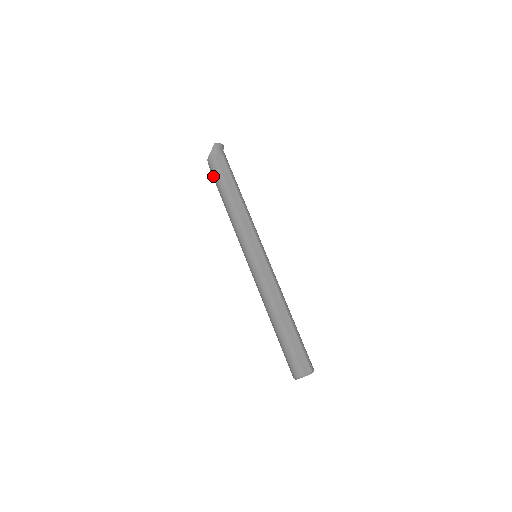
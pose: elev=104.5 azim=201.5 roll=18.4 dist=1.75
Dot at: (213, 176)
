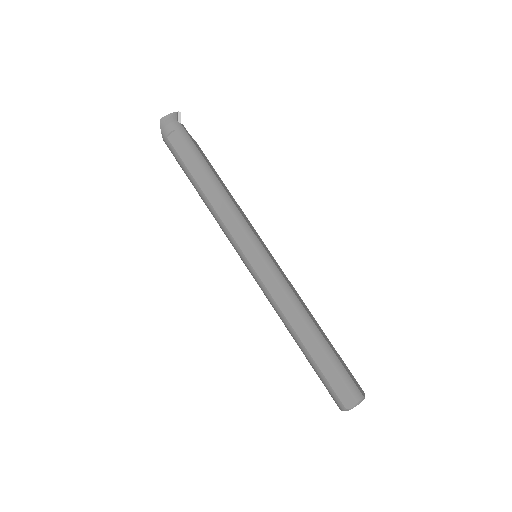
Dot at: (178, 163)
